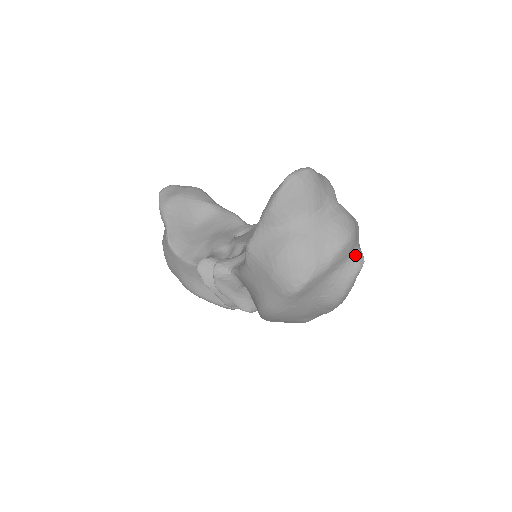
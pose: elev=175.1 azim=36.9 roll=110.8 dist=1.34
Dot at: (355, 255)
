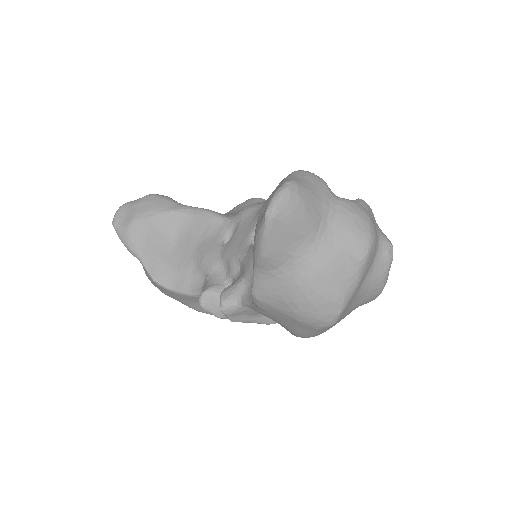
Dot at: (381, 248)
